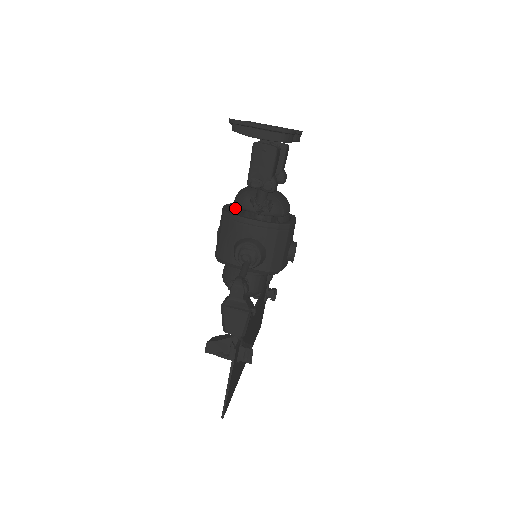
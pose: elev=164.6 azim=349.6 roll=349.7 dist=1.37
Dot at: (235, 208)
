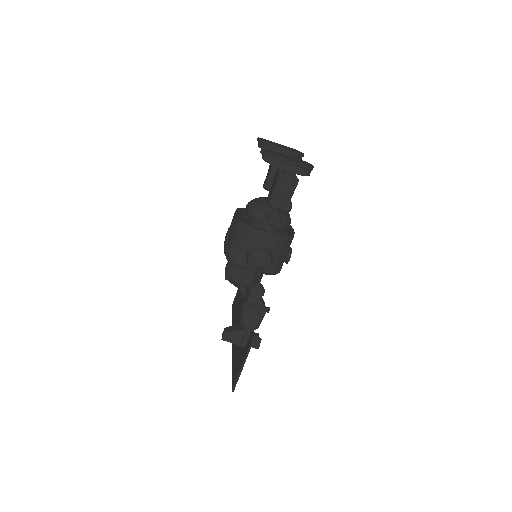
Dot at: (240, 213)
